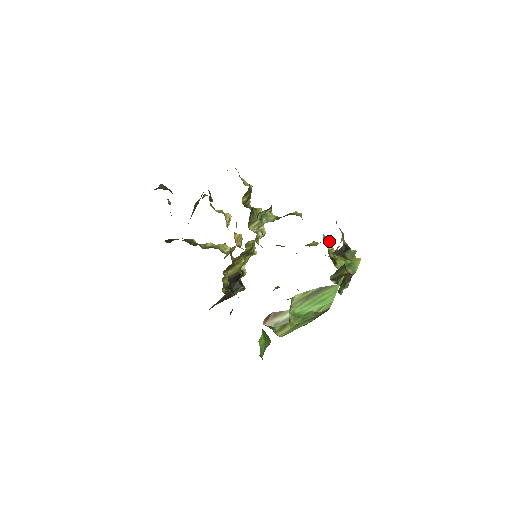
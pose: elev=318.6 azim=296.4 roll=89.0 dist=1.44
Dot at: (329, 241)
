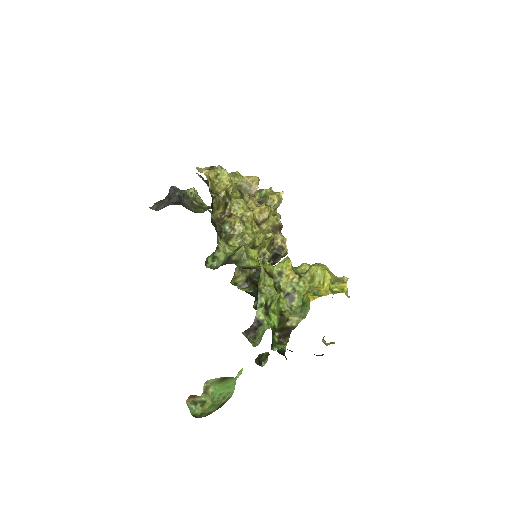
Dot at: (287, 271)
